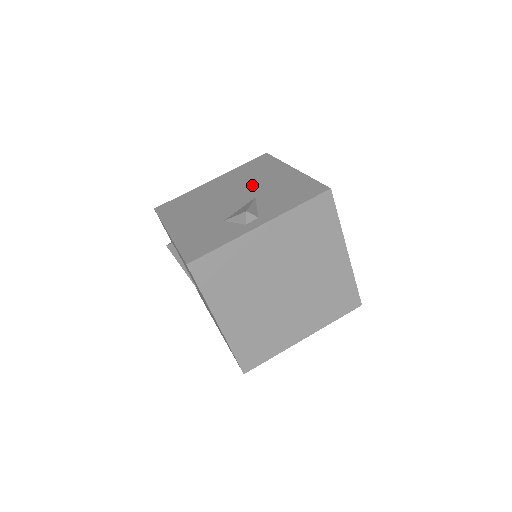
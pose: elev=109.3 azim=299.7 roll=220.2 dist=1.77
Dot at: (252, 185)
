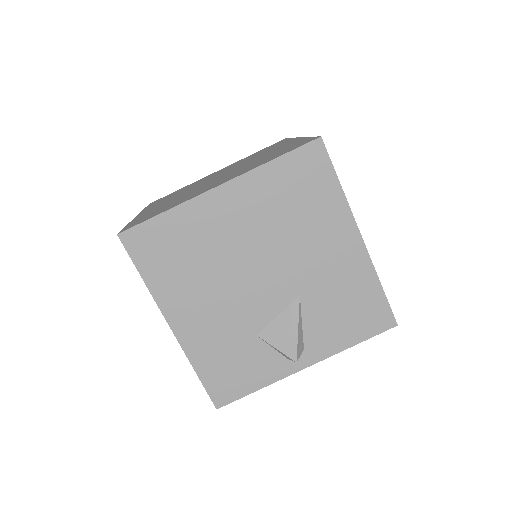
Dot at: (295, 254)
